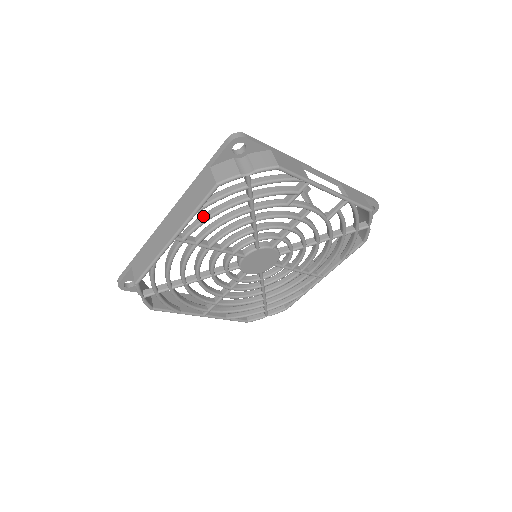
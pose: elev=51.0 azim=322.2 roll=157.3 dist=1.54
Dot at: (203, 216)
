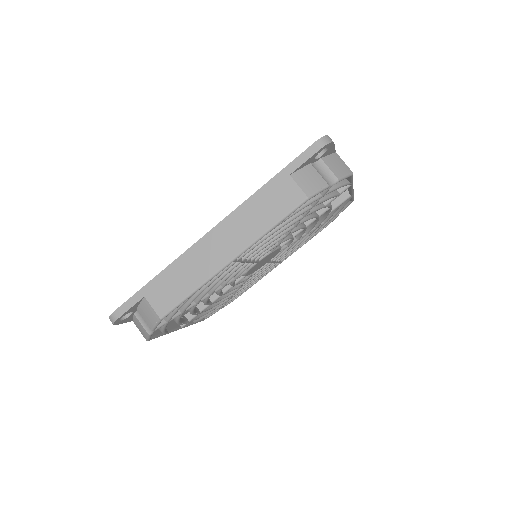
Dot at: occluded
